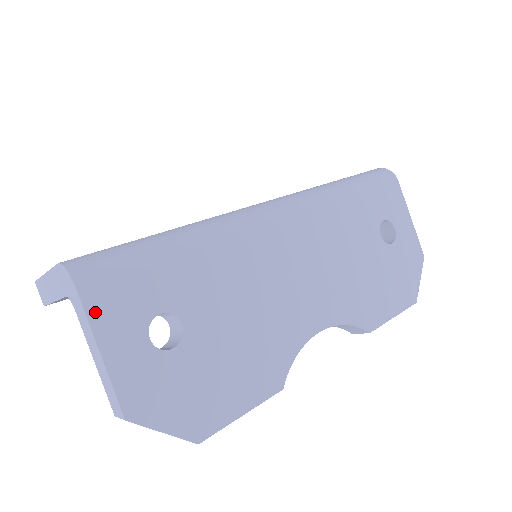
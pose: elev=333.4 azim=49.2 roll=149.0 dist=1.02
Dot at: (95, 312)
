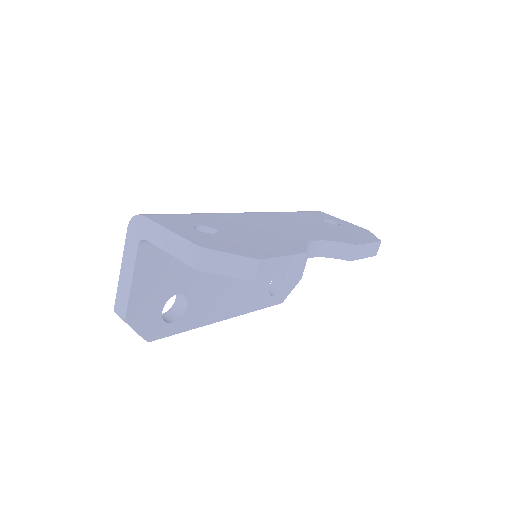
Dot at: (158, 221)
